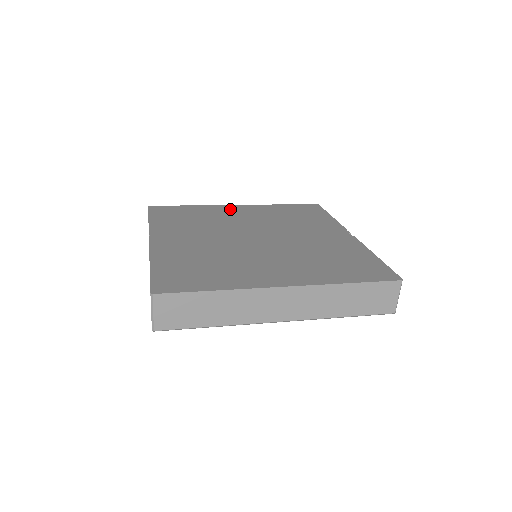
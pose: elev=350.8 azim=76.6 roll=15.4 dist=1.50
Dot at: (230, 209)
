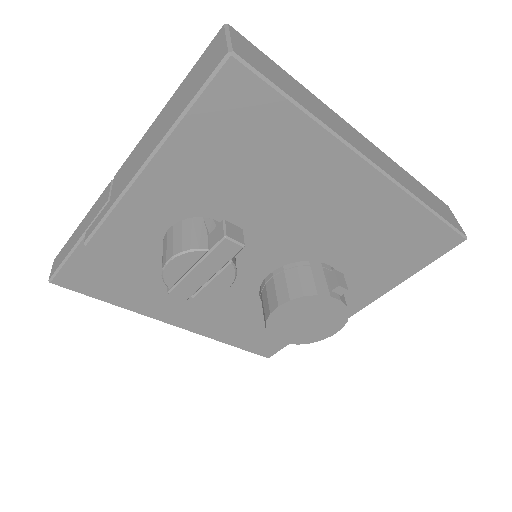
Dot at: occluded
